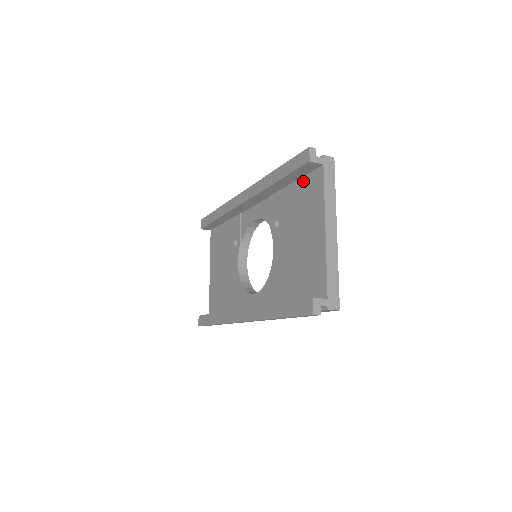
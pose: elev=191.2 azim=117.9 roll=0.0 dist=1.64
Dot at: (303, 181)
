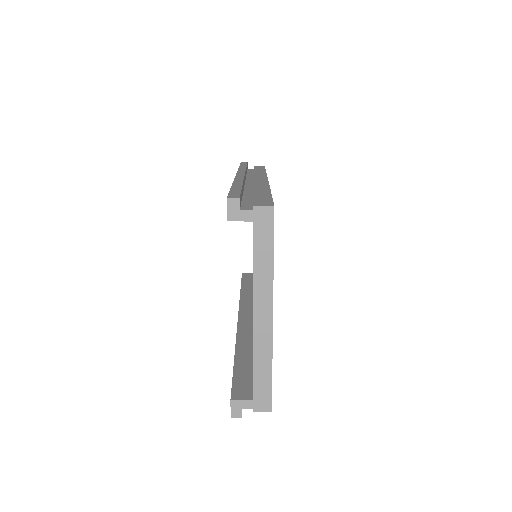
Dot at: occluded
